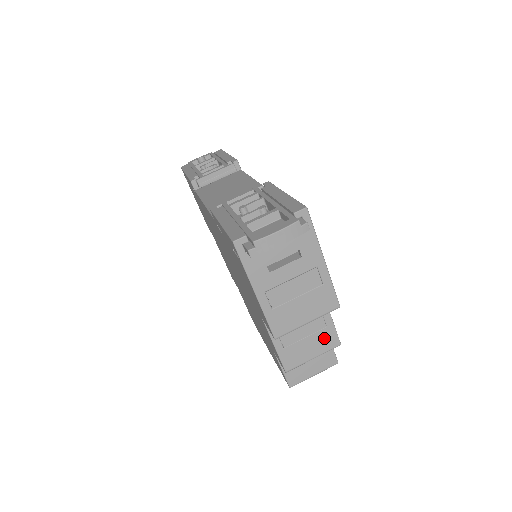
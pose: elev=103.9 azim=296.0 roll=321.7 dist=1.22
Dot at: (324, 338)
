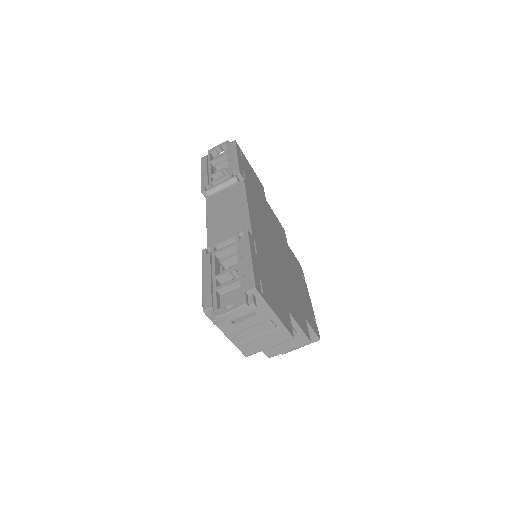
Dot at: (296, 339)
